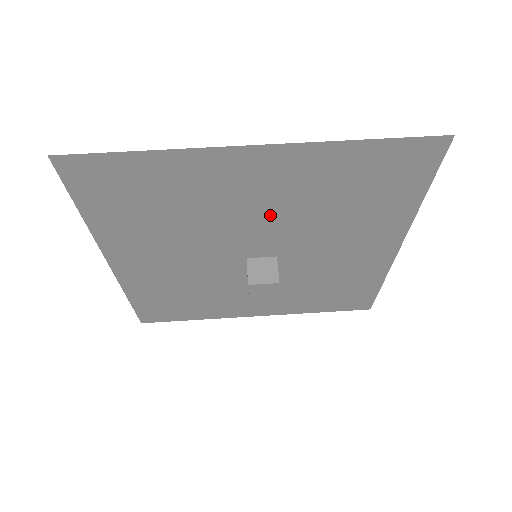
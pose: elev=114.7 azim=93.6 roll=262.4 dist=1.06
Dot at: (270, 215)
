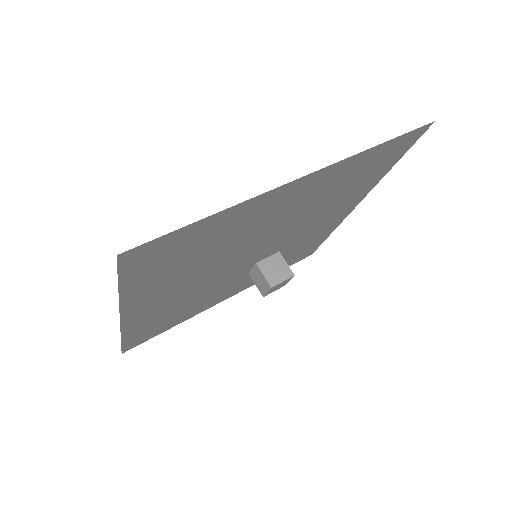
Dot at: (284, 221)
